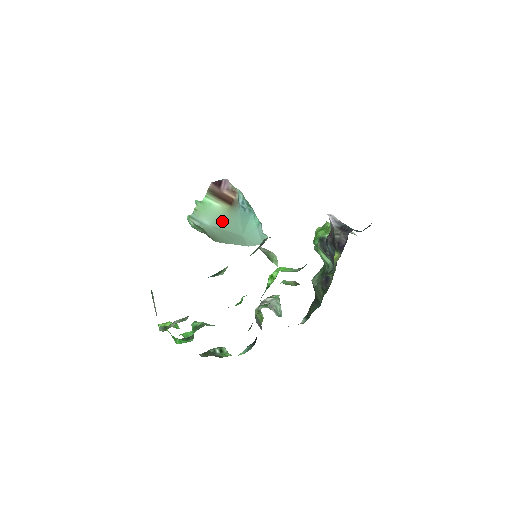
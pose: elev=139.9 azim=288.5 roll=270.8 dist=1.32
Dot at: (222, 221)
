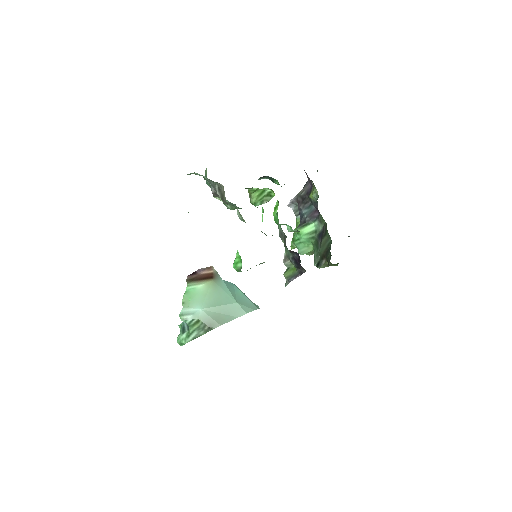
Dot at: (212, 298)
